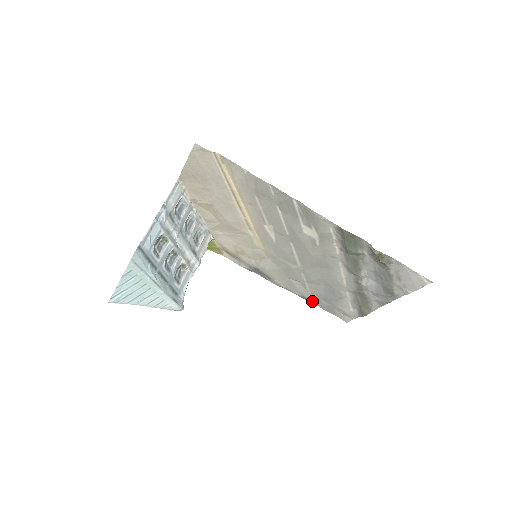
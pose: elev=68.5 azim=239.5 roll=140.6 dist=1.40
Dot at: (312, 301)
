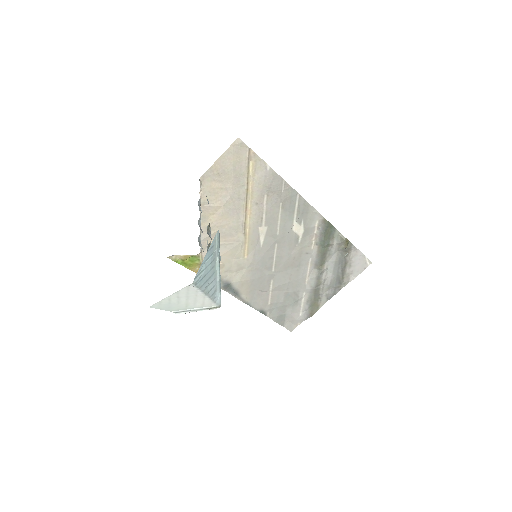
Dot at: (267, 314)
